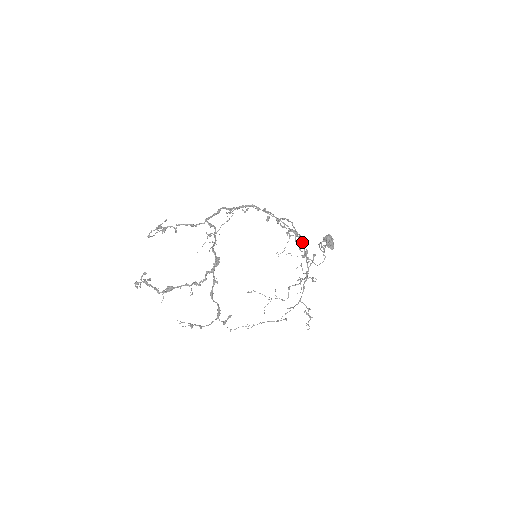
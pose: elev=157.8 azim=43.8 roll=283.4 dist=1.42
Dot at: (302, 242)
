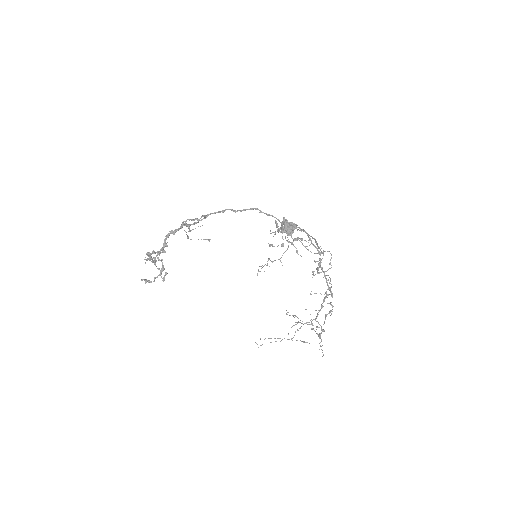
Dot at: (319, 254)
